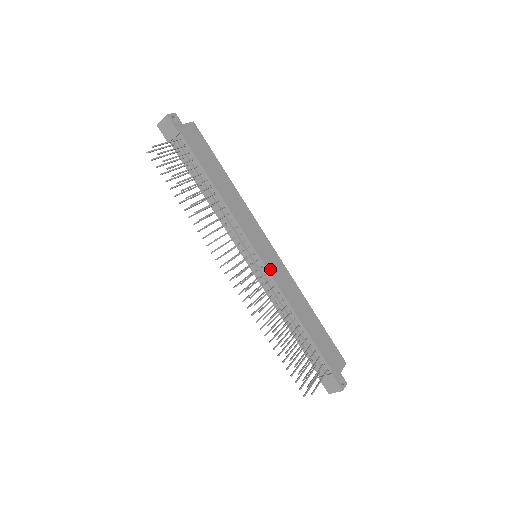
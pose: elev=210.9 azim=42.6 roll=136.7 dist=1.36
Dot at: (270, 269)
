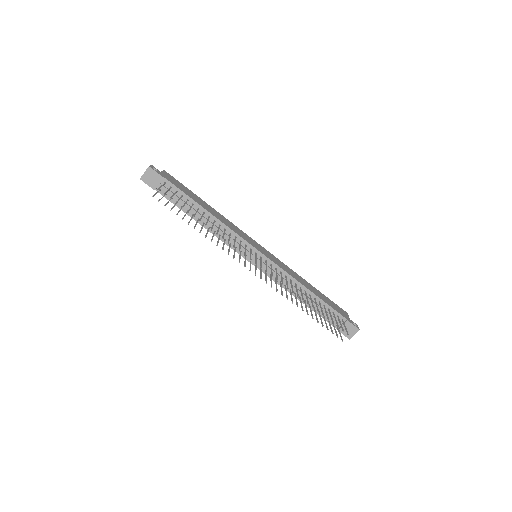
Dot at: (272, 260)
